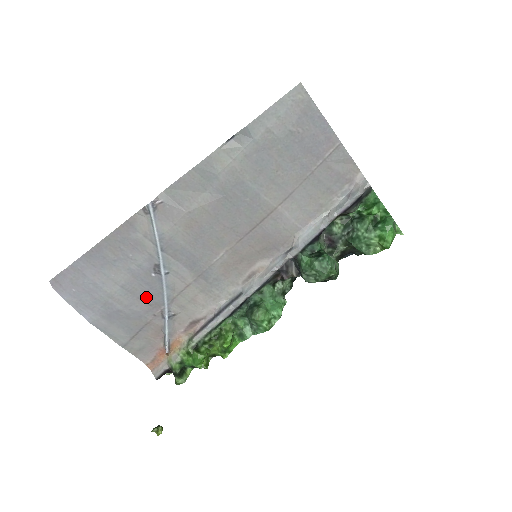
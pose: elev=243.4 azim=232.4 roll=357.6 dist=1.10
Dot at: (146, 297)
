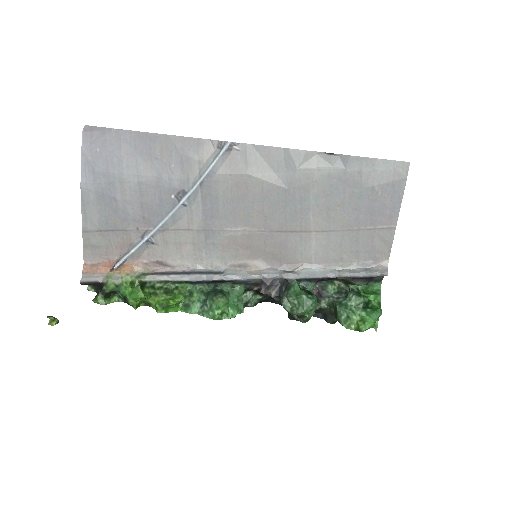
Dot at: (148, 208)
